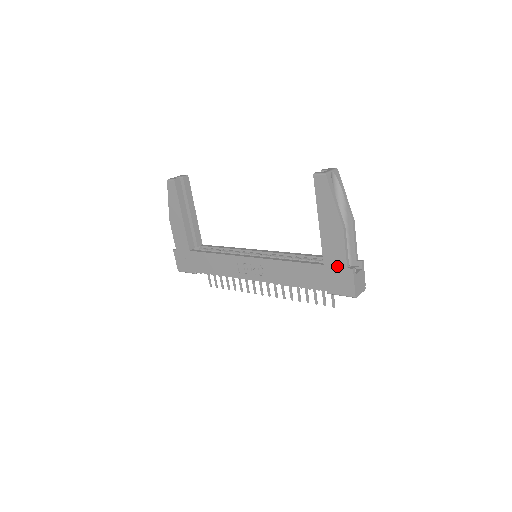
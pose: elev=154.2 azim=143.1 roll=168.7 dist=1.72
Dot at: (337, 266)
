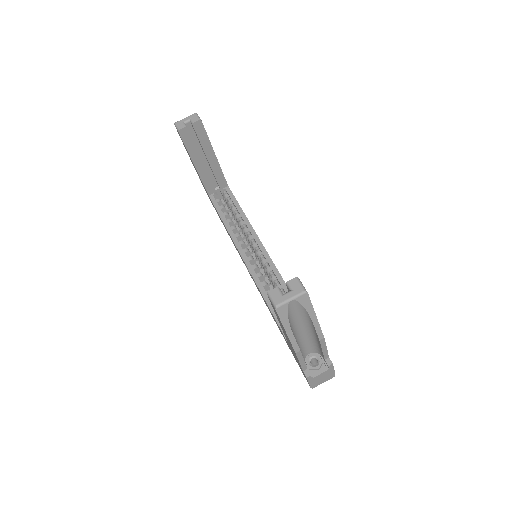
Dot at: (296, 359)
